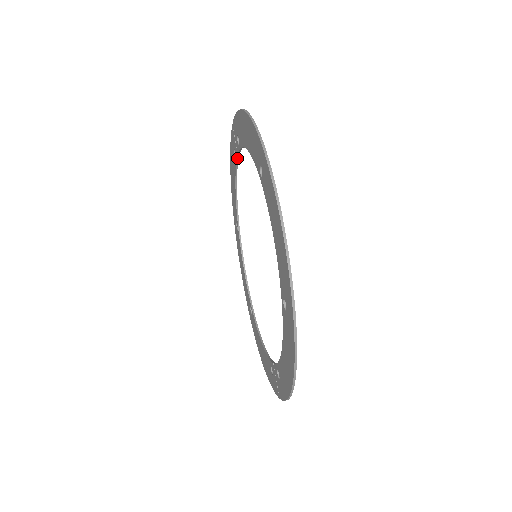
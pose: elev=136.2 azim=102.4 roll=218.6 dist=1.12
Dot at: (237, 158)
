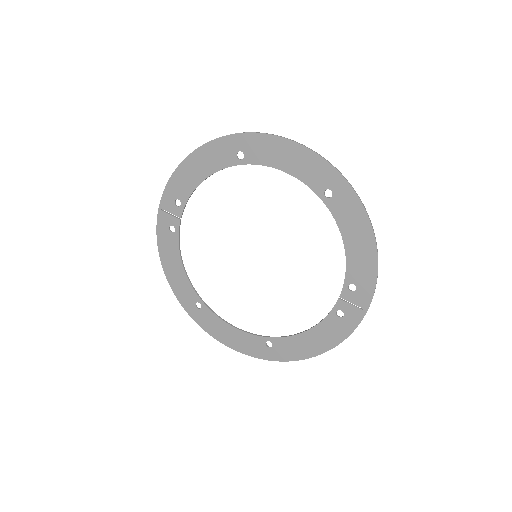
Dot at: (179, 226)
